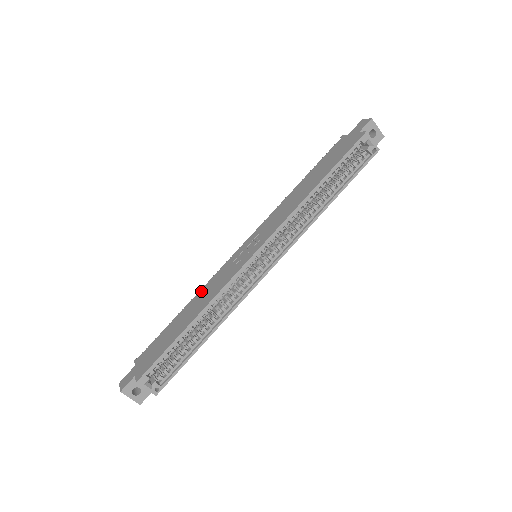
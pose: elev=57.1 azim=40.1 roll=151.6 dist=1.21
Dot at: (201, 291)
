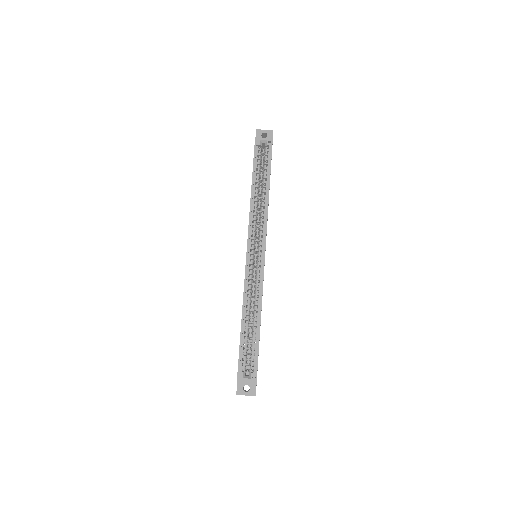
Dot at: occluded
